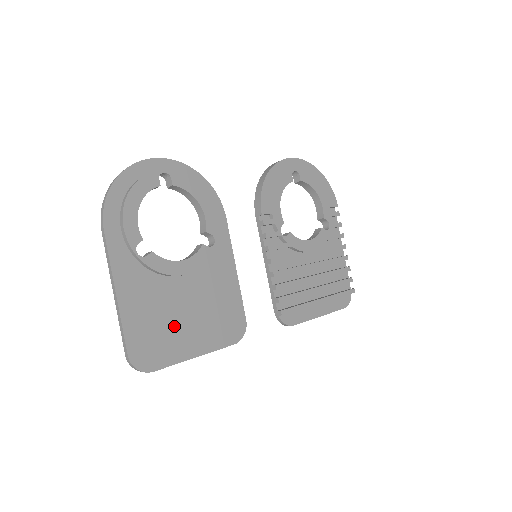
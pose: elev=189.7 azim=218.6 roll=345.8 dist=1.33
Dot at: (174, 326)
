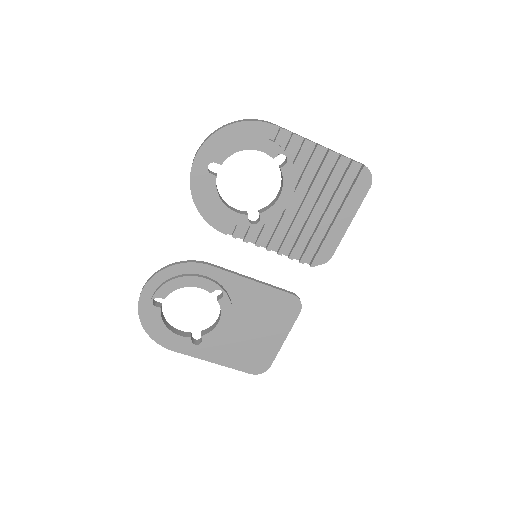
Dot at: (256, 343)
